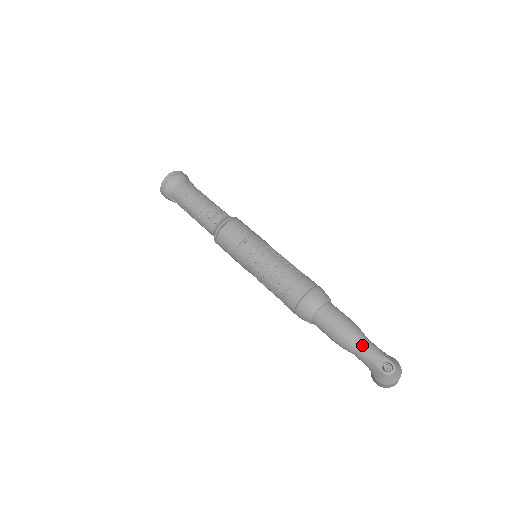
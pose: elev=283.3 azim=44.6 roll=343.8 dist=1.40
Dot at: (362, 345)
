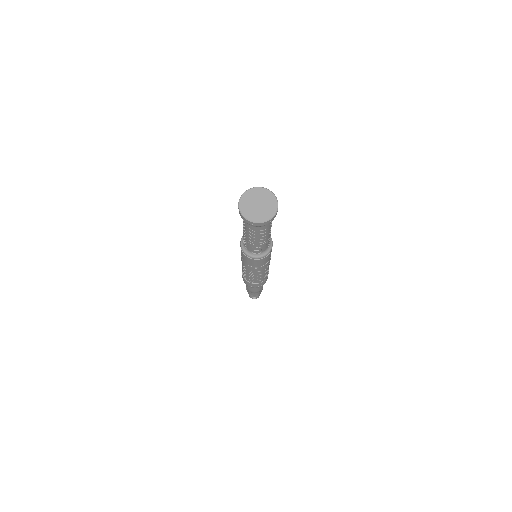
Dot at: (254, 294)
